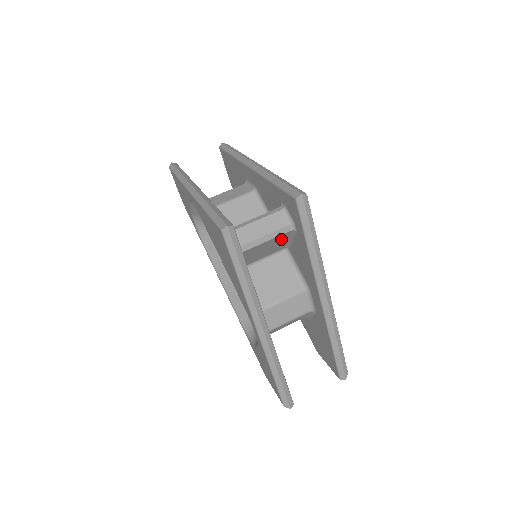
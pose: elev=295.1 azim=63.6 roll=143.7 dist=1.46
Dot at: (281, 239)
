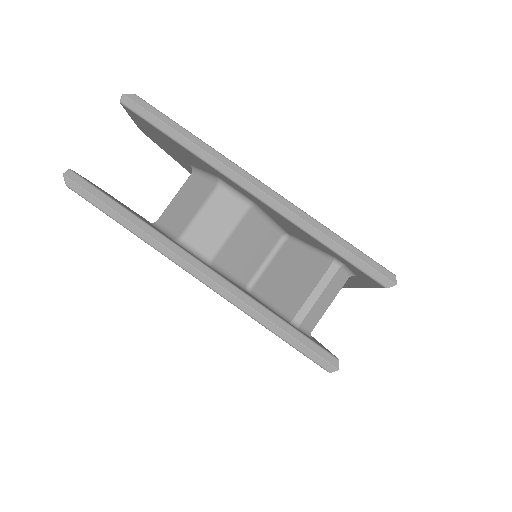
Dot at: occluded
